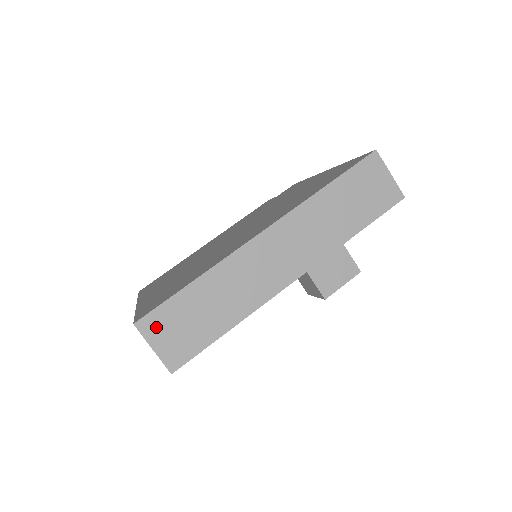
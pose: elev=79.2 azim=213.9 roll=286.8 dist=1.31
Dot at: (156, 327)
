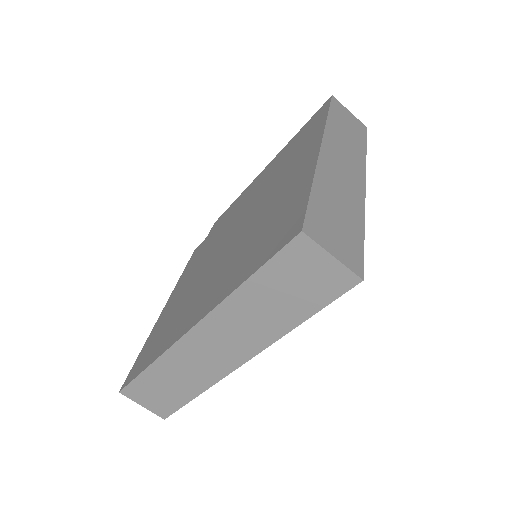
Dot at: (319, 232)
